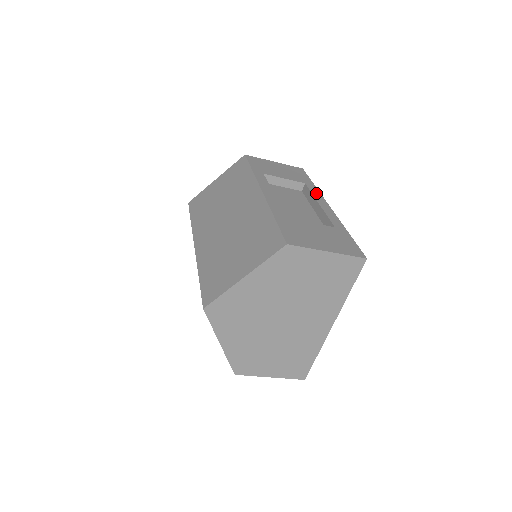
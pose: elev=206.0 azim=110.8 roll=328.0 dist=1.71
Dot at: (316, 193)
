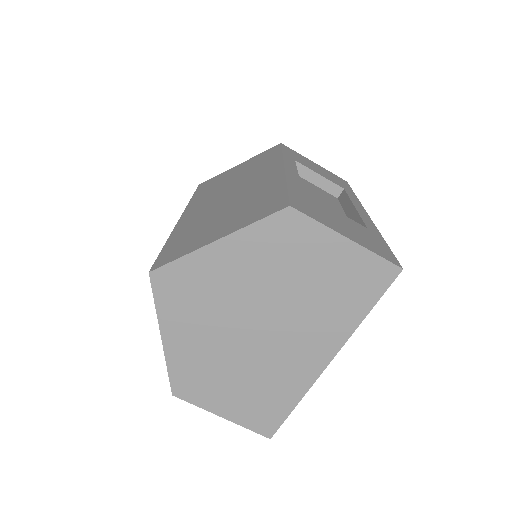
Dot at: (355, 199)
